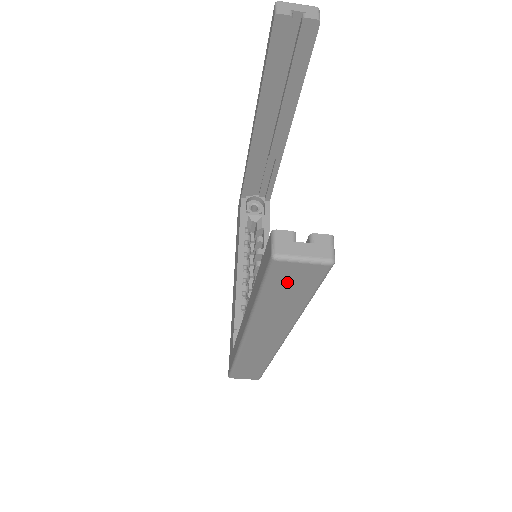
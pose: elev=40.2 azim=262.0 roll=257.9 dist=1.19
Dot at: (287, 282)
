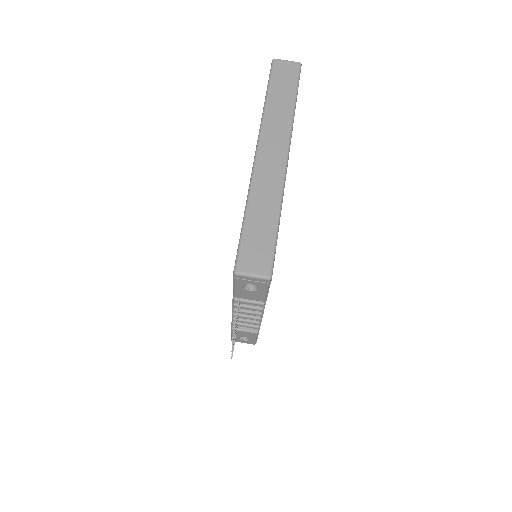
Dot at: (281, 76)
